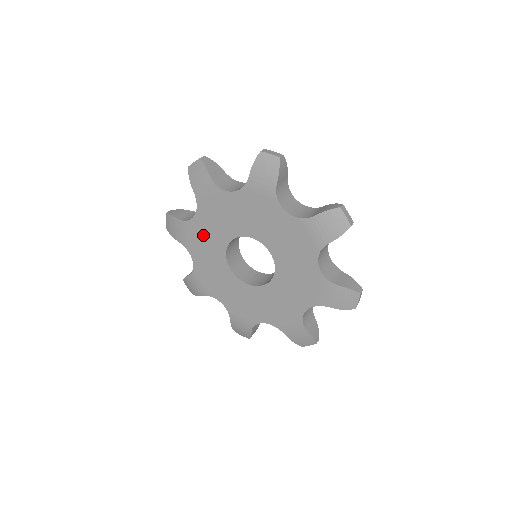
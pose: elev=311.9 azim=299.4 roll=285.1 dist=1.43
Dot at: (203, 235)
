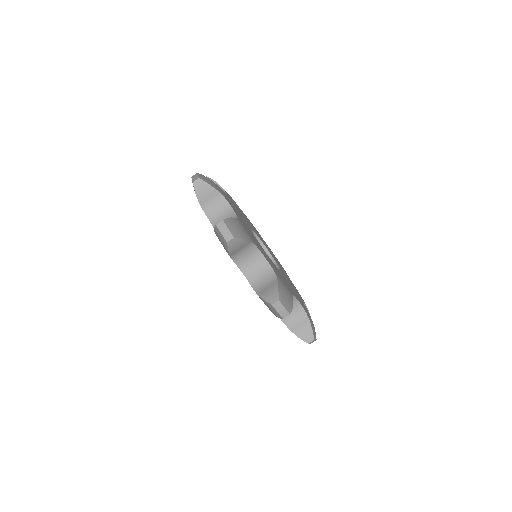
Dot at: occluded
